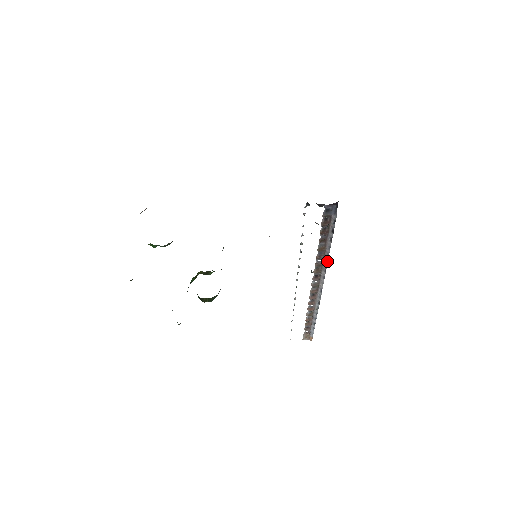
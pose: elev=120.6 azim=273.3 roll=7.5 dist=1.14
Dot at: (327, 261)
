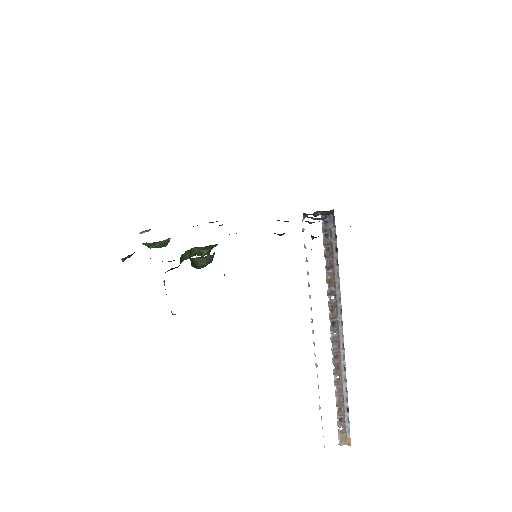
Dot at: (340, 296)
